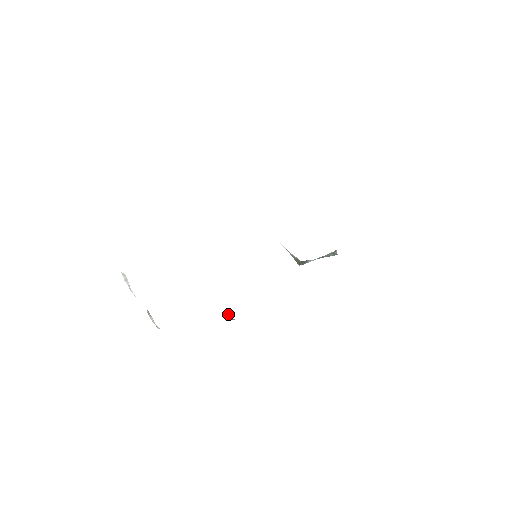
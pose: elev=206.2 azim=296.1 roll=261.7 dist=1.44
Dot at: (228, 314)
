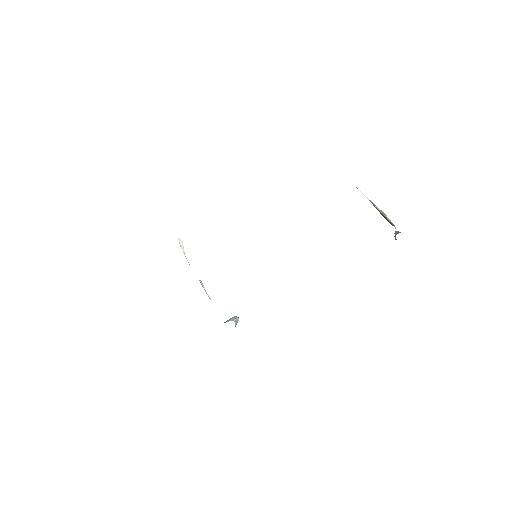
Dot at: occluded
